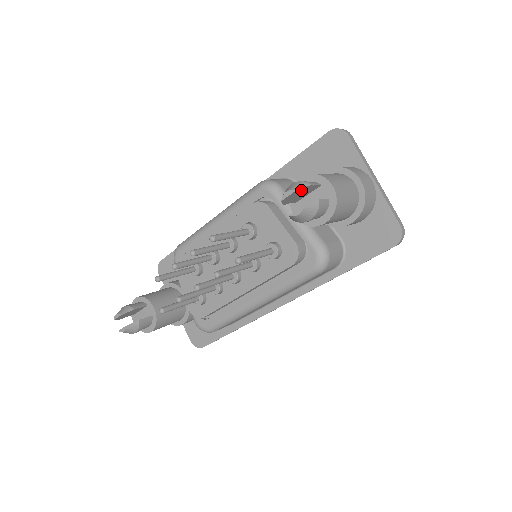
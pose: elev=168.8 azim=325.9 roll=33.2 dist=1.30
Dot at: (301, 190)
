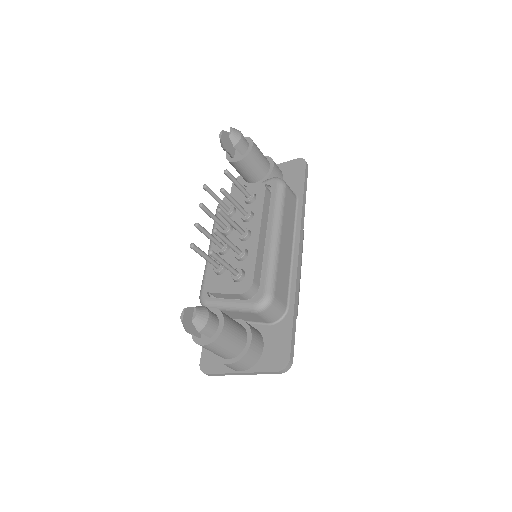
Dot at: (226, 135)
